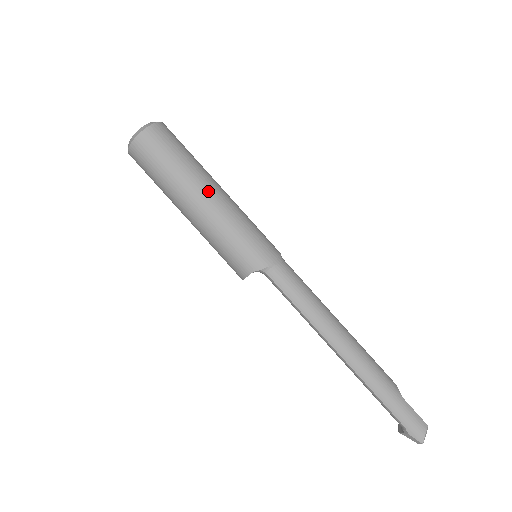
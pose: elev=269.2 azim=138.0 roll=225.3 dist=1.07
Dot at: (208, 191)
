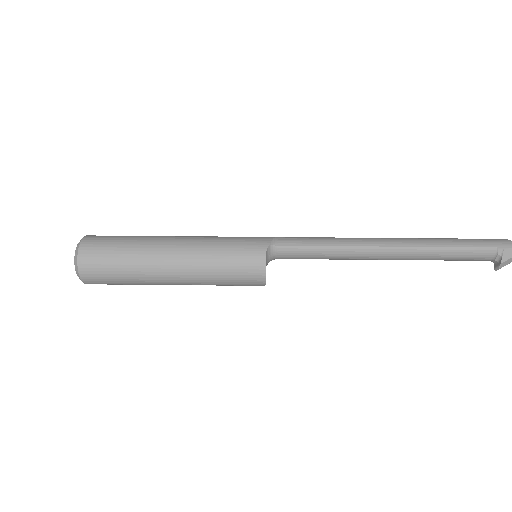
Dot at: (174, 237)
